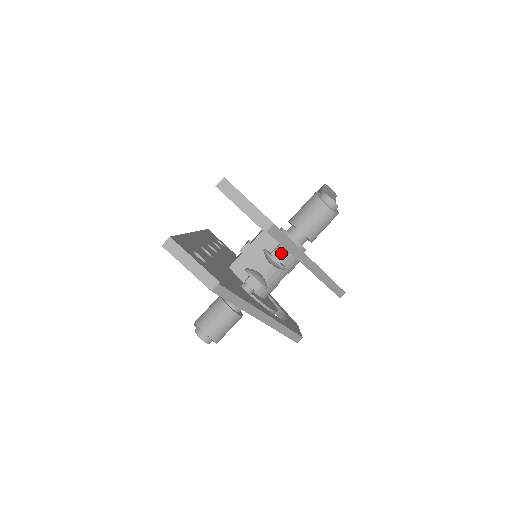
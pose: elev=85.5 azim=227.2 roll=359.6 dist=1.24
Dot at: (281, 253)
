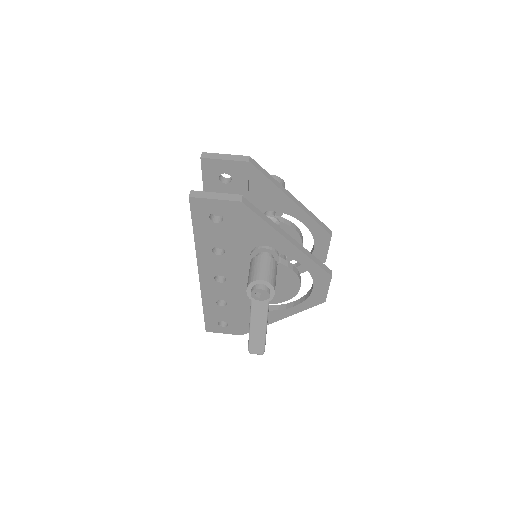
Dot at: occluded
